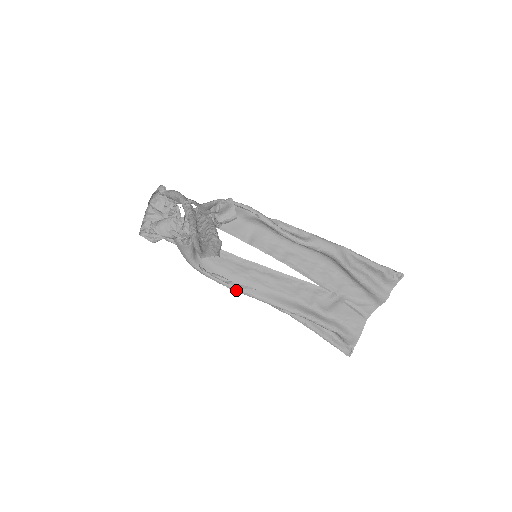
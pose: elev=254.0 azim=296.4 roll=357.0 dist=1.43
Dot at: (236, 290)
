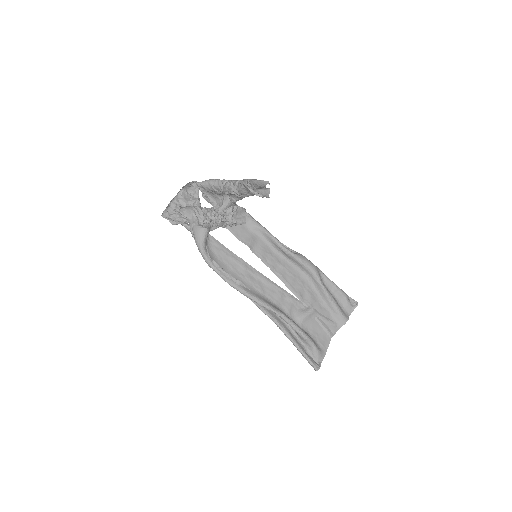
Dot at: (232, 284)
